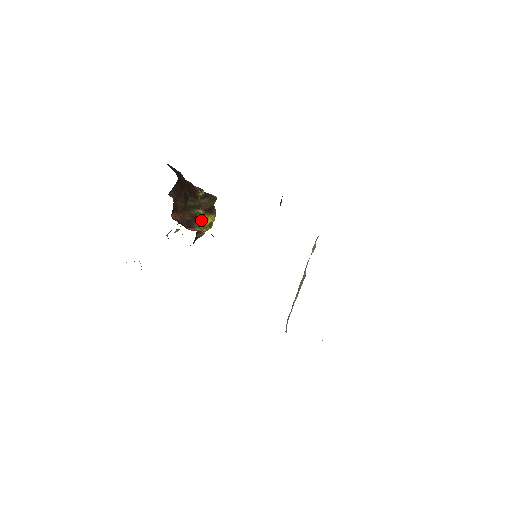
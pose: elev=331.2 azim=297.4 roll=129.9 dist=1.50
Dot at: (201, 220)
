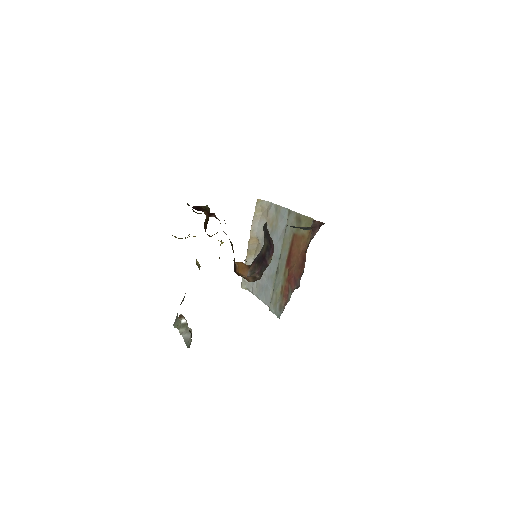
Dot at: occluded
